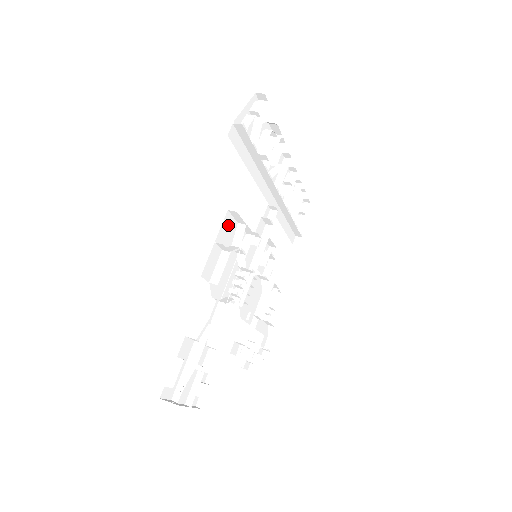
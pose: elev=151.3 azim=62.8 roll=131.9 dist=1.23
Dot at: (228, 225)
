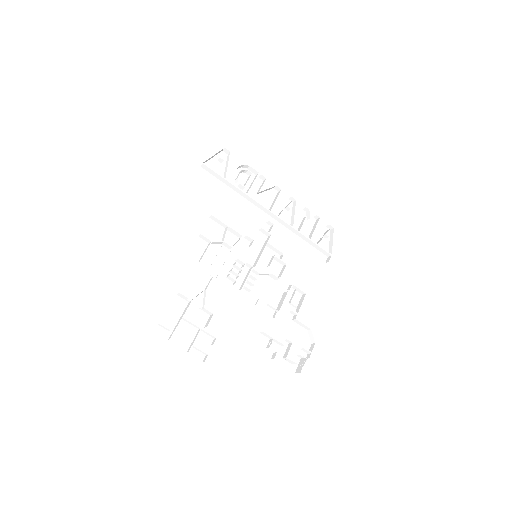
Dot at: (213, 228)
